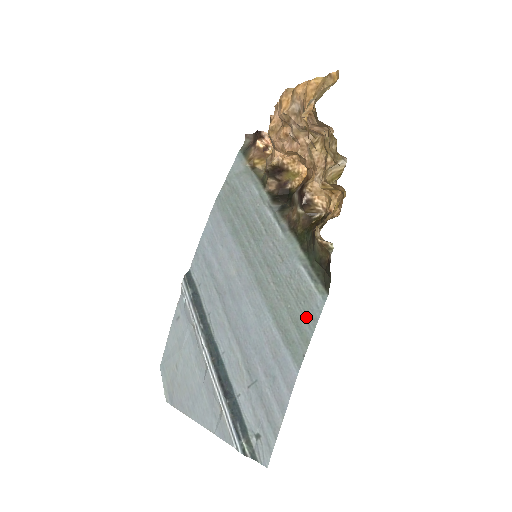
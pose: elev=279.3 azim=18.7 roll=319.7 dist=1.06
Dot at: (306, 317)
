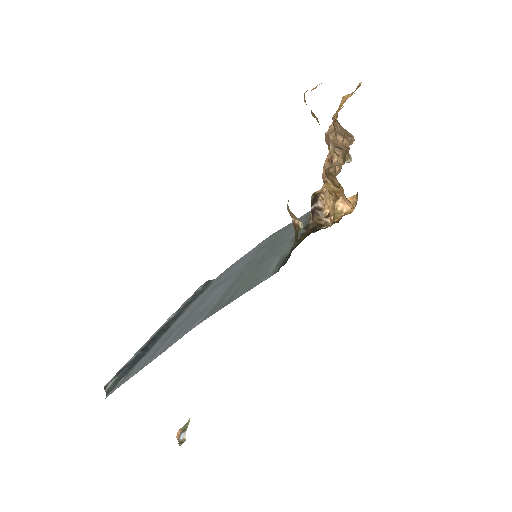
Dot at: (246, 288)
